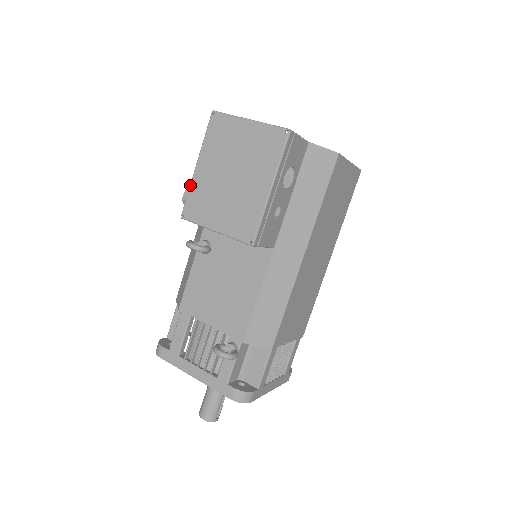
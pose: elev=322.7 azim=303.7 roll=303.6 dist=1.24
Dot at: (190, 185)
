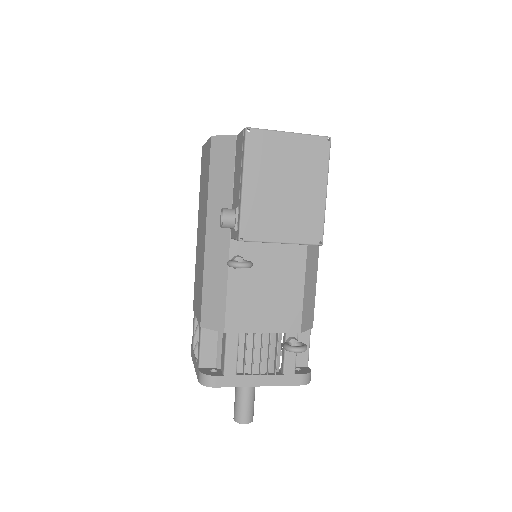
Dot at: (241, 206)
